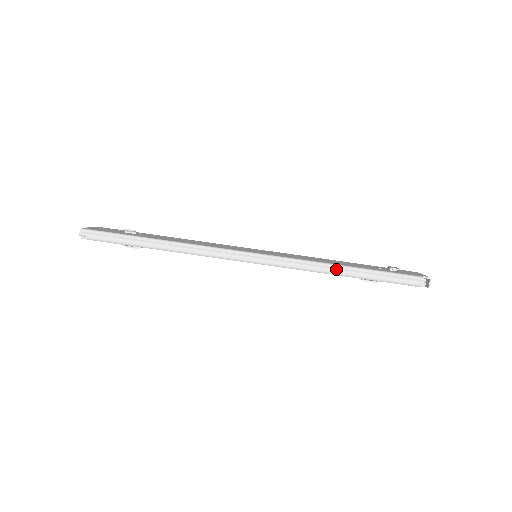
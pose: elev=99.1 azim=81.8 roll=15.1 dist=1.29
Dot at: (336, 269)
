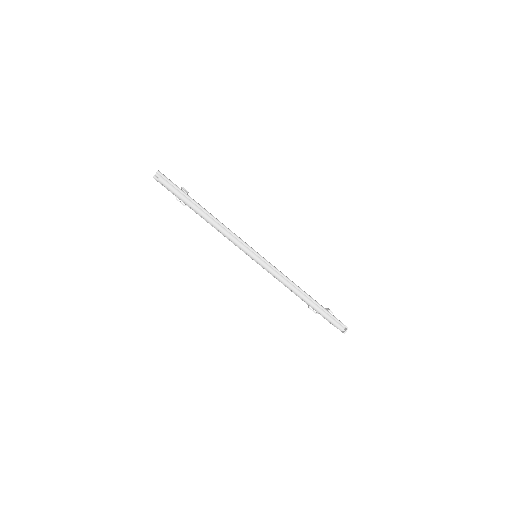
Dot at: (302, 293)
